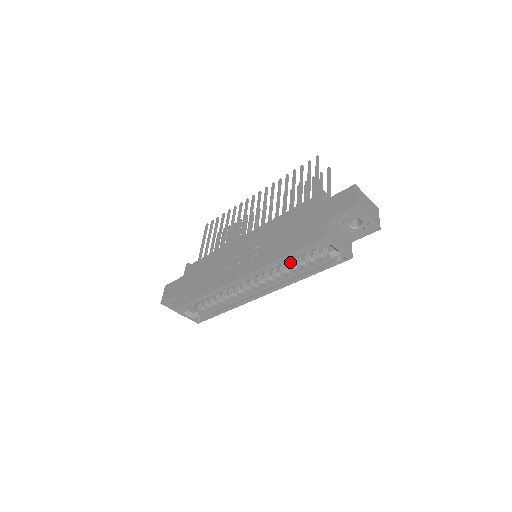
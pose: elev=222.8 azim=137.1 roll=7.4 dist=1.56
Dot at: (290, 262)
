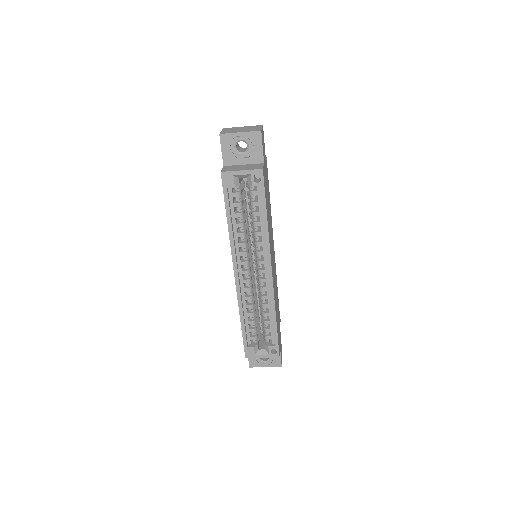
Dot at: (252, 226)
